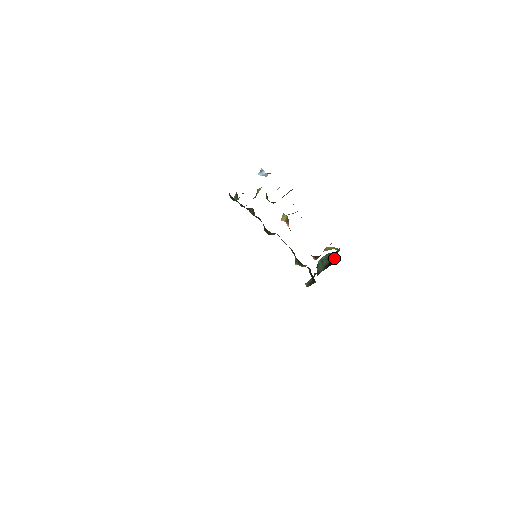
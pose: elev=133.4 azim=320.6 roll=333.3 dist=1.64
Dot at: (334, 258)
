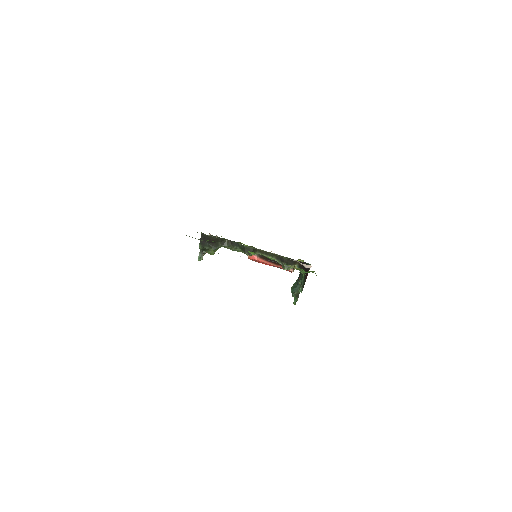
Dot at: occluded
